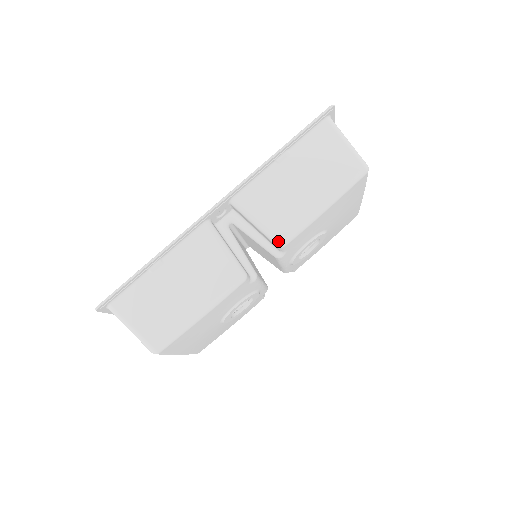
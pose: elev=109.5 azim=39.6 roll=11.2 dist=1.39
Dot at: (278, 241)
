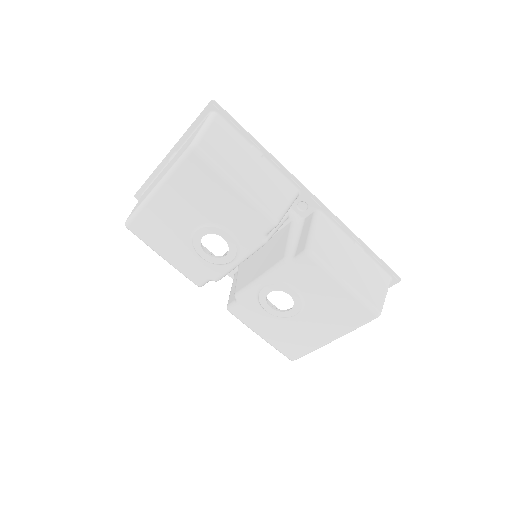
Dot at: (311, 248)
